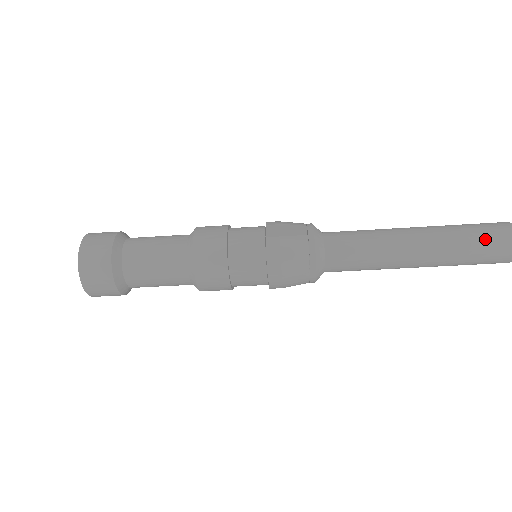
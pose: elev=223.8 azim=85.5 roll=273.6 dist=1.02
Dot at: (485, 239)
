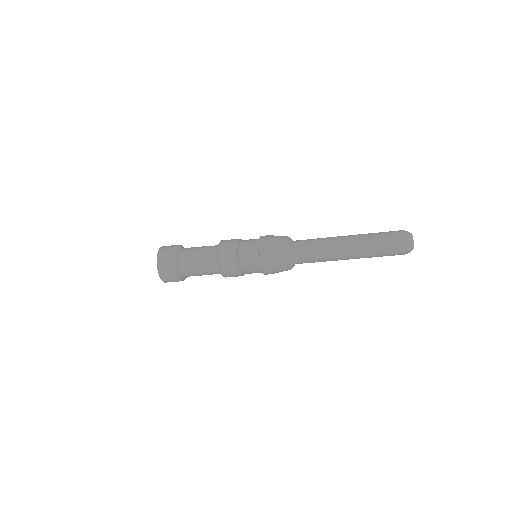
Dot at: (387, 250)
